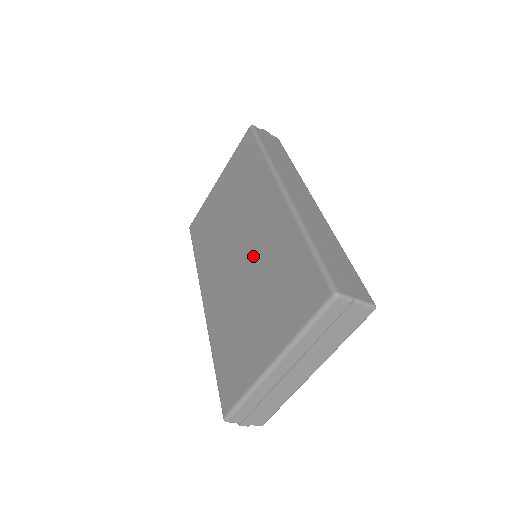
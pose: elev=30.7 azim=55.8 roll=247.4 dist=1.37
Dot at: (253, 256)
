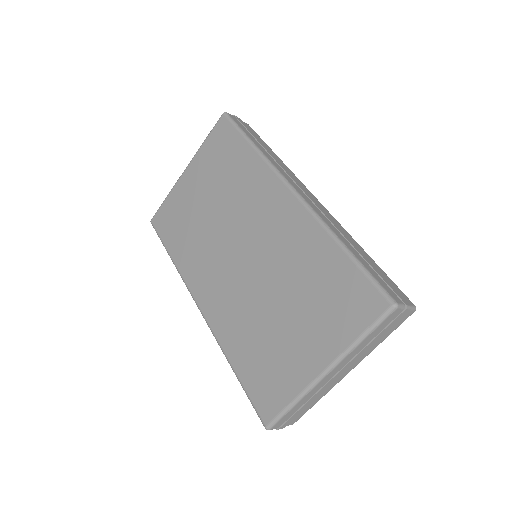
Dot at: (267, 261)
